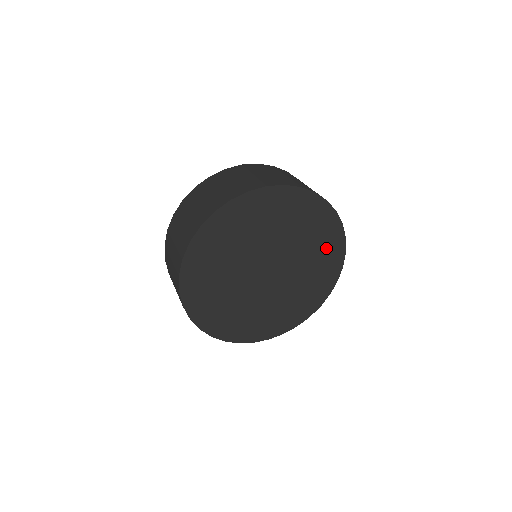
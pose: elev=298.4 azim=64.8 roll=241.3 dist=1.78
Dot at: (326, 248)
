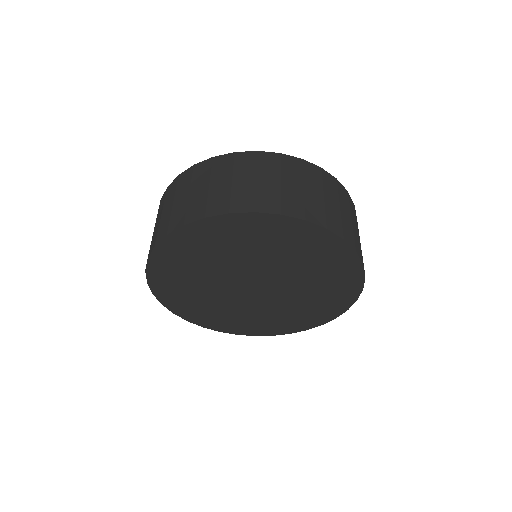
Dot at: (334, 289)
